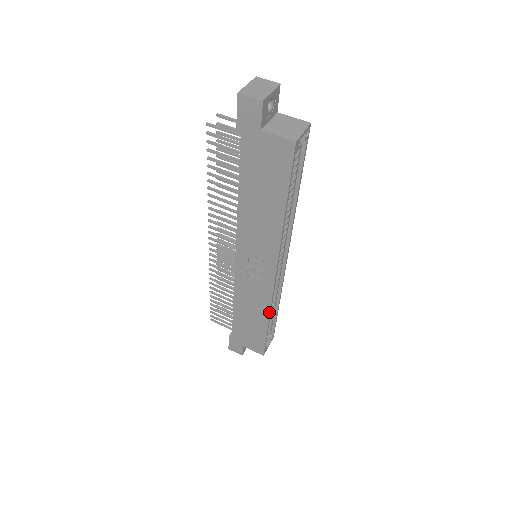
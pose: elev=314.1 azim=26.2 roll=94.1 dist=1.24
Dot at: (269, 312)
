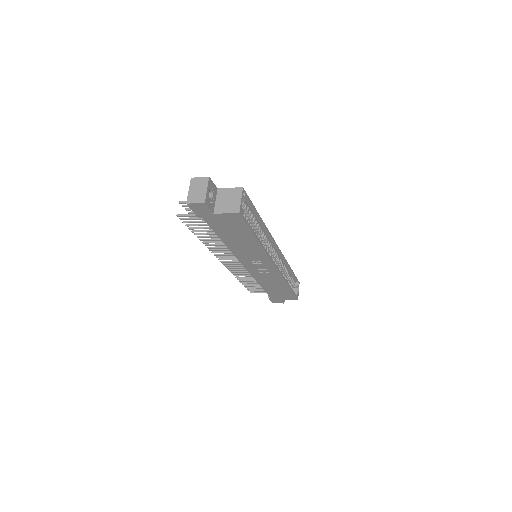
Dot at: (285, 281)
